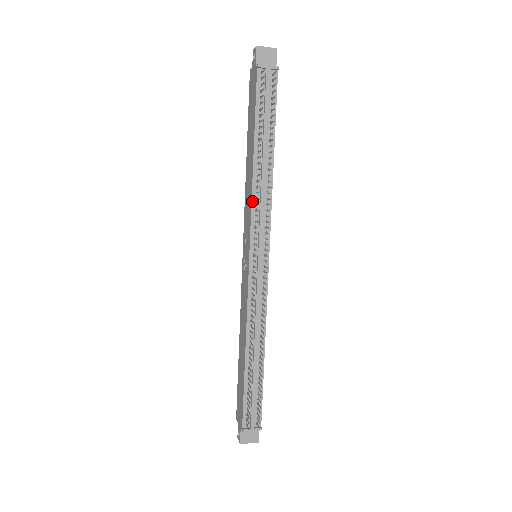
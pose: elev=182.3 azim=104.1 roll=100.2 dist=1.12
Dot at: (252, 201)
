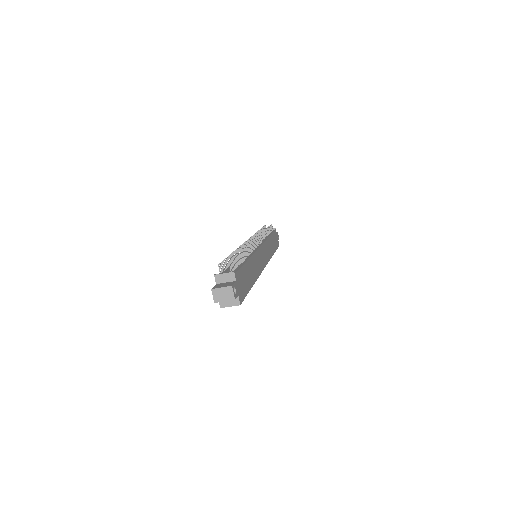
Dot at: occluded
